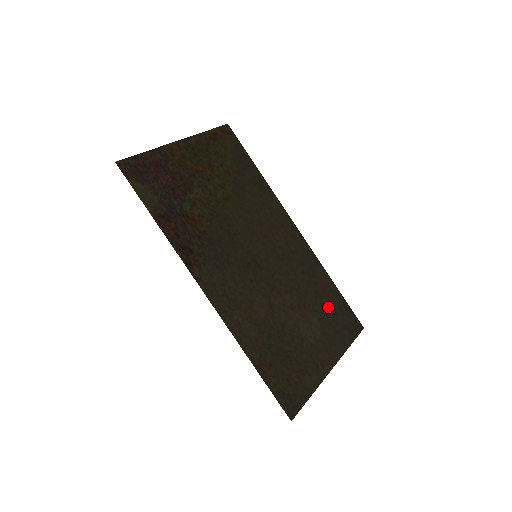
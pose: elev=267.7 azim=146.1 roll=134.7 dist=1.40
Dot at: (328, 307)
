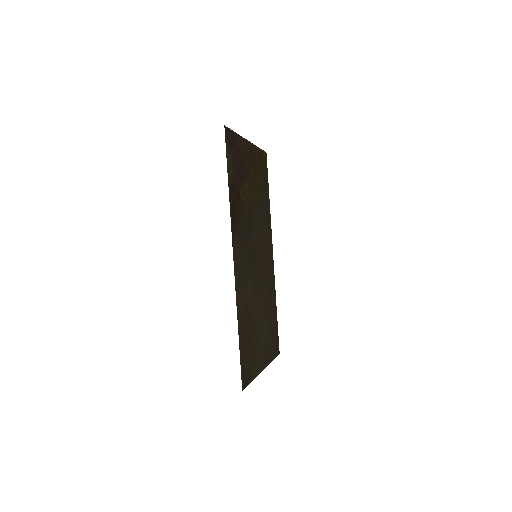
Dot at: (271, 323)
